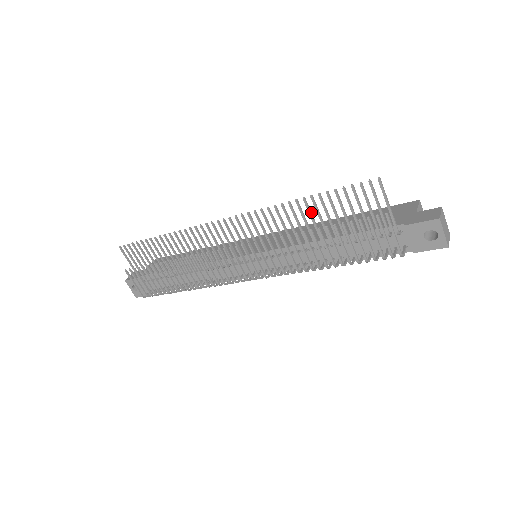
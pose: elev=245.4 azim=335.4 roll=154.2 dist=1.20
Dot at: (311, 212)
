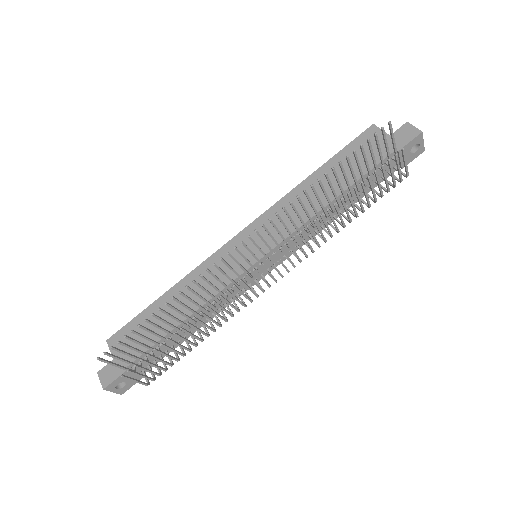
Dot at: (330, 183)
